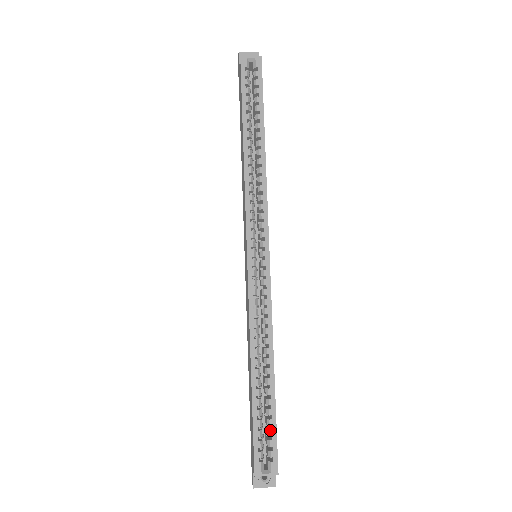
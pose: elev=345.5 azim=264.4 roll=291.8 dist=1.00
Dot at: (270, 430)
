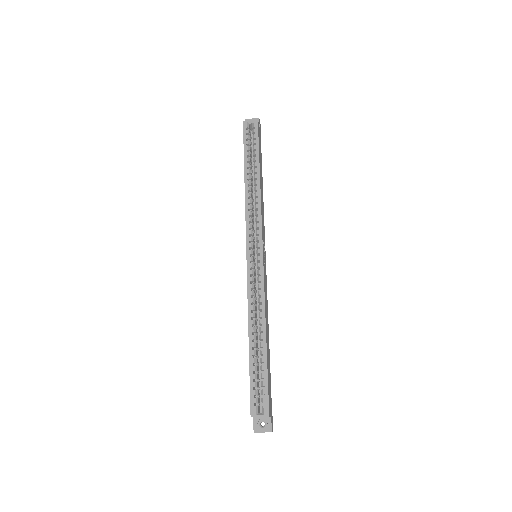
Dot at: (263, 381)
